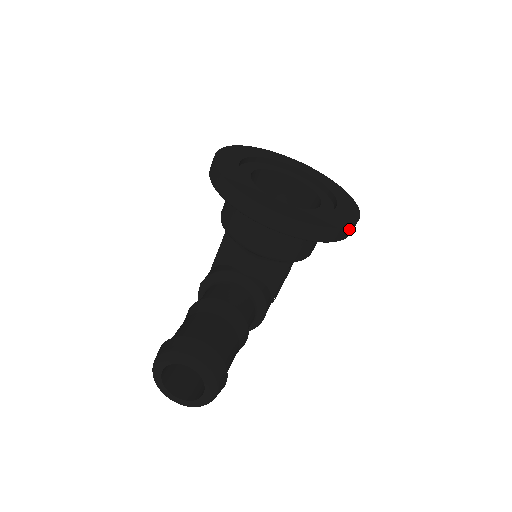
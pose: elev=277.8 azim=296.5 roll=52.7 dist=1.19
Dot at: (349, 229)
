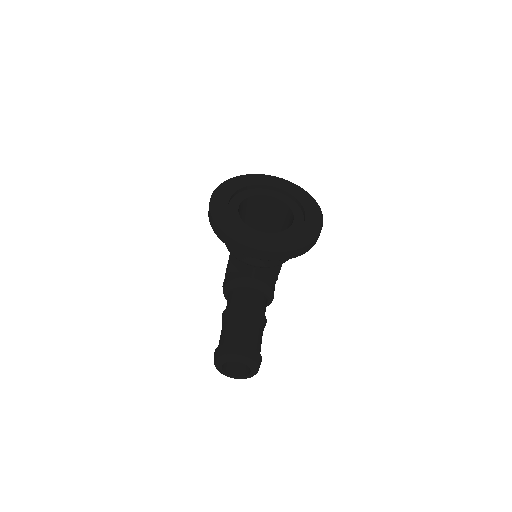
Dot at: (317, 238)
